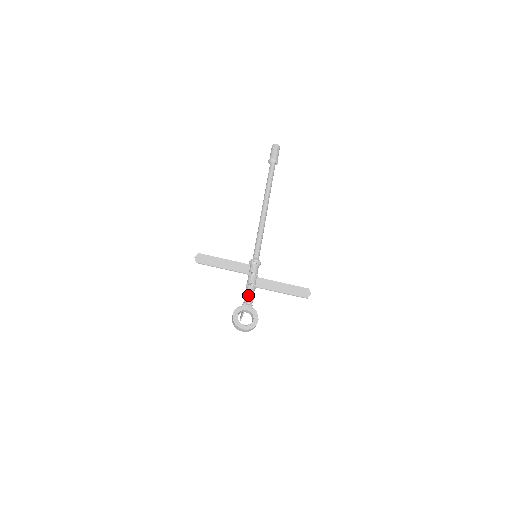
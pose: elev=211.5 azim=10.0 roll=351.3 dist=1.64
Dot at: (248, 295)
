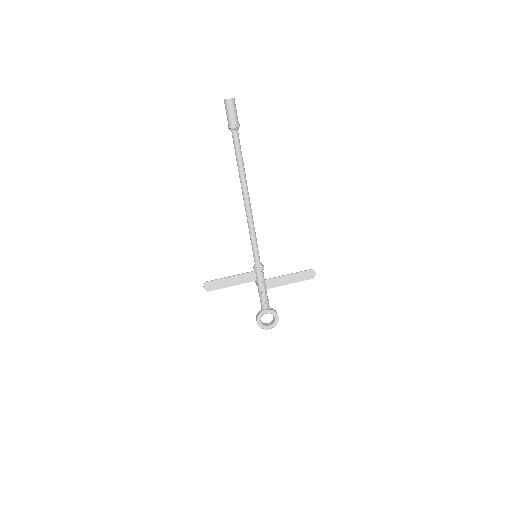
Dot at: (264, 303)
